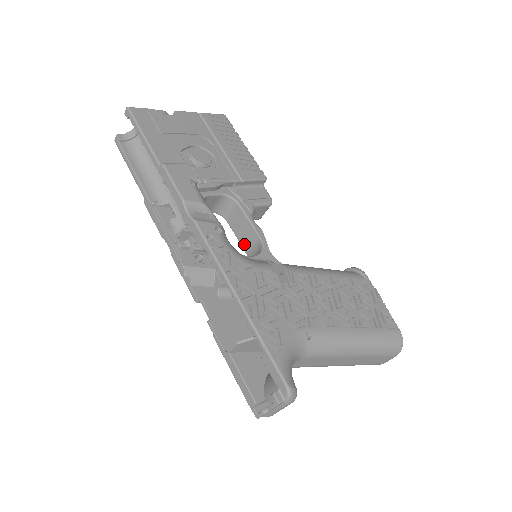
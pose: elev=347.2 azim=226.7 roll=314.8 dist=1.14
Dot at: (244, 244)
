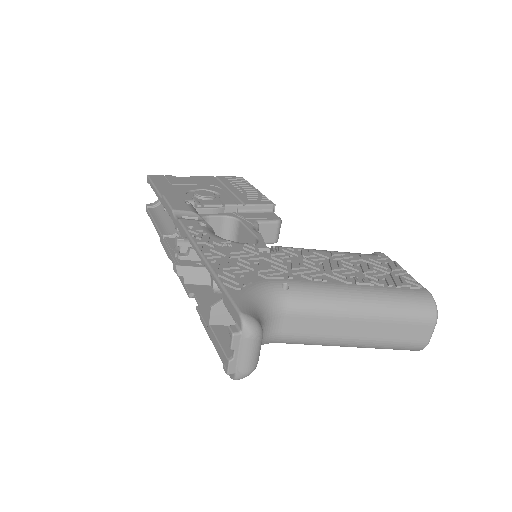
Dot at: occluded
